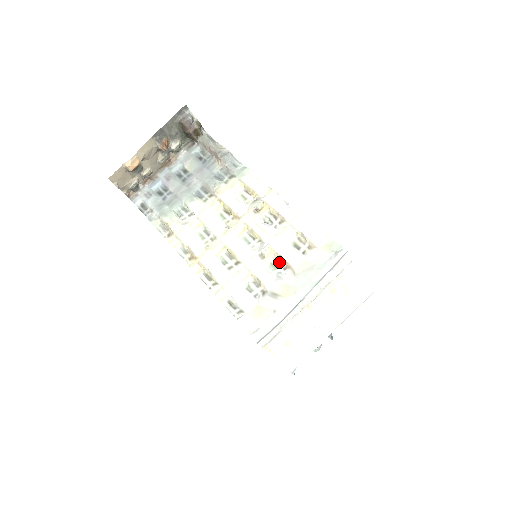
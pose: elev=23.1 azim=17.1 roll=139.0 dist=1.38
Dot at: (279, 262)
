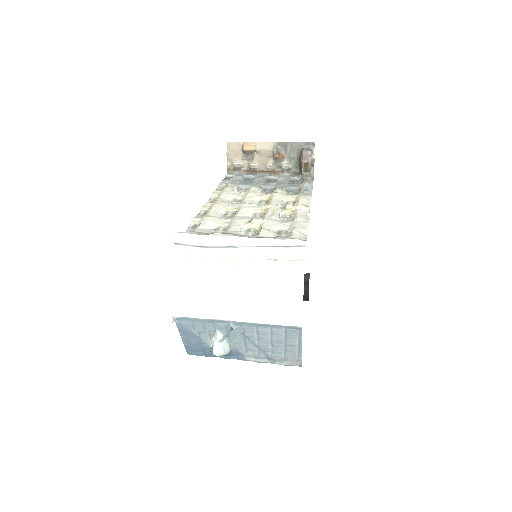
Dot at: (256, 232)
